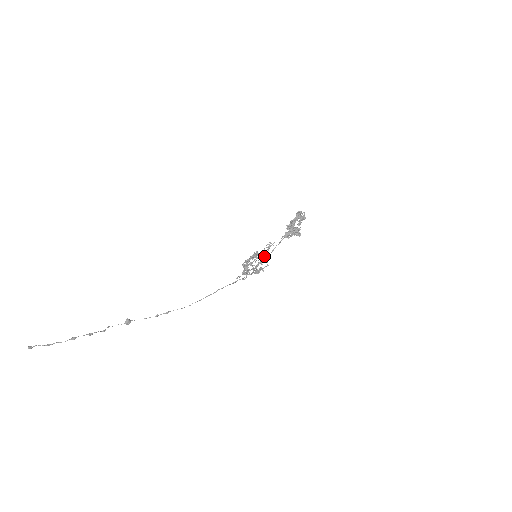
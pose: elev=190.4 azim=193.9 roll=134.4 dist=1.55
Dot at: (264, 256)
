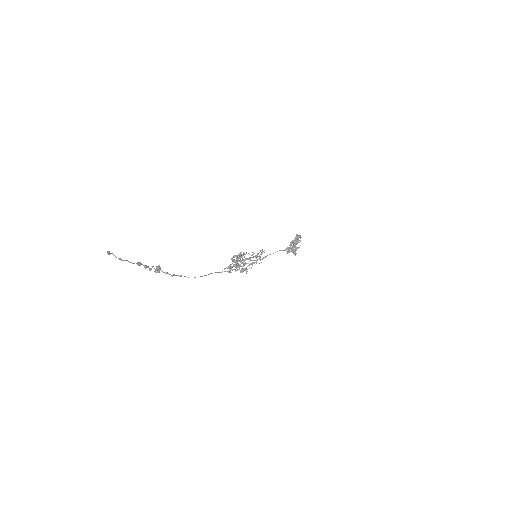
Dot at: occluded
